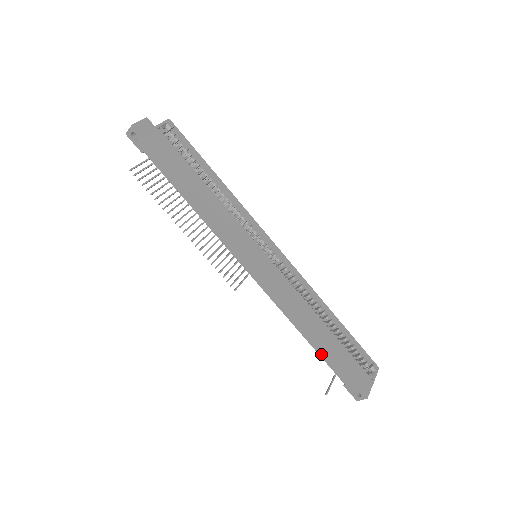
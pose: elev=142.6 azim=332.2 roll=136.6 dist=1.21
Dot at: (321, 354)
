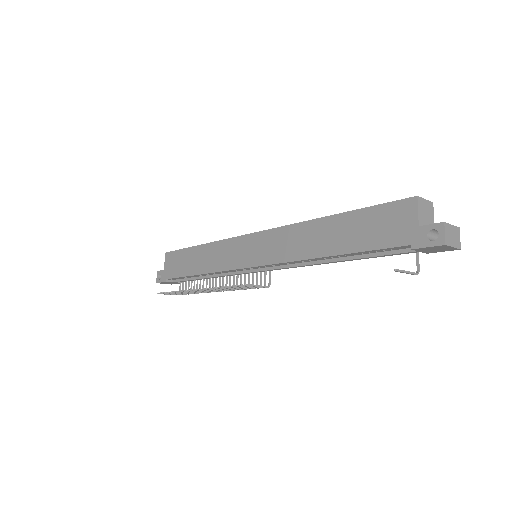
Dot at: (355, 249)
